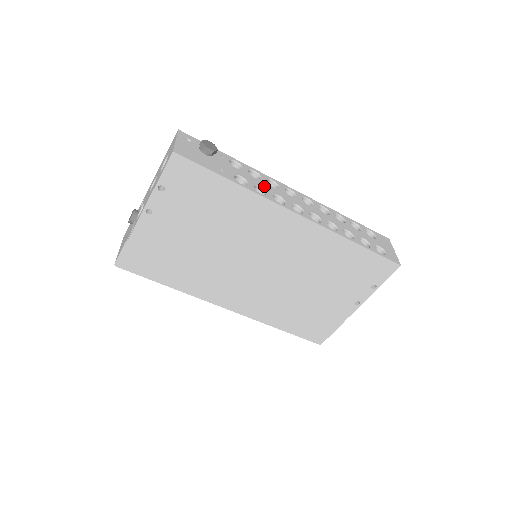
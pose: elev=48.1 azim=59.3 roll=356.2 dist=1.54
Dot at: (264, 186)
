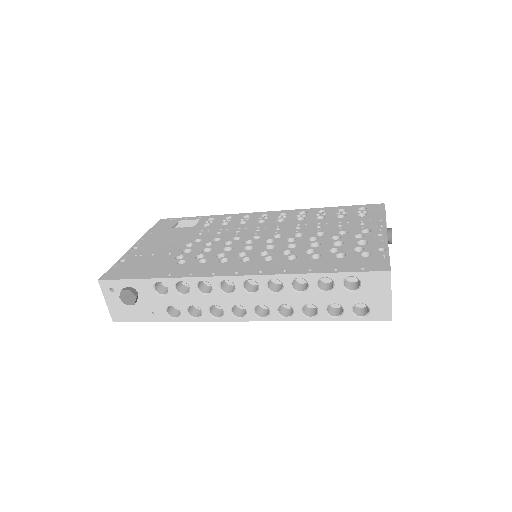
Dot at: (196, 302)
